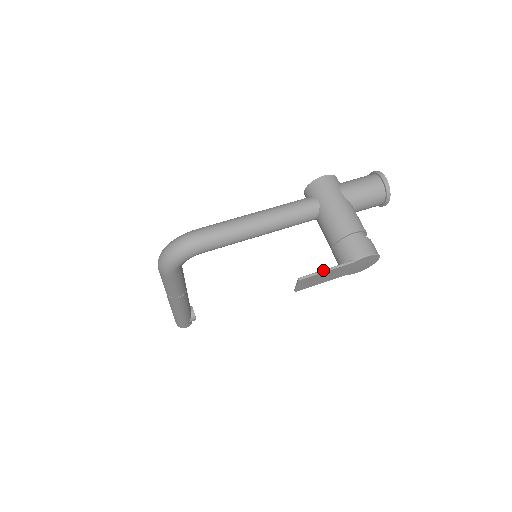
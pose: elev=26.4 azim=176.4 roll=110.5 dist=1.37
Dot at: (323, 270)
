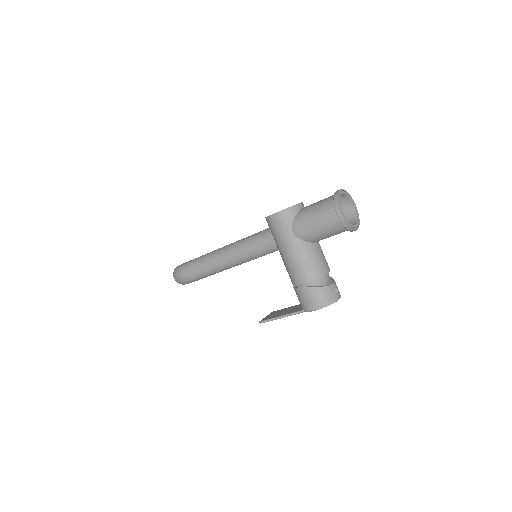
Dot at: (278, 317)
